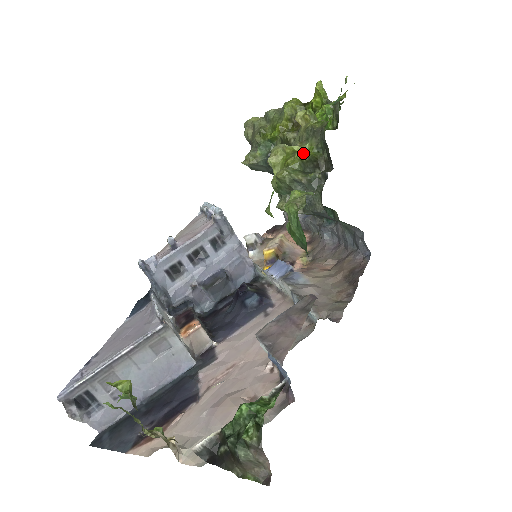
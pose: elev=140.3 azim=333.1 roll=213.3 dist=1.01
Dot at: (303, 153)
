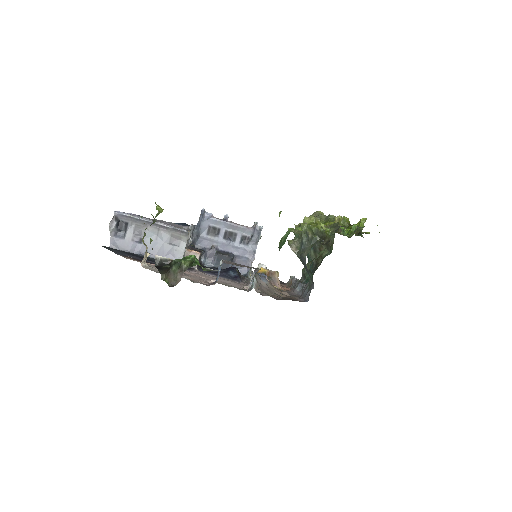
Dot at: occluded
